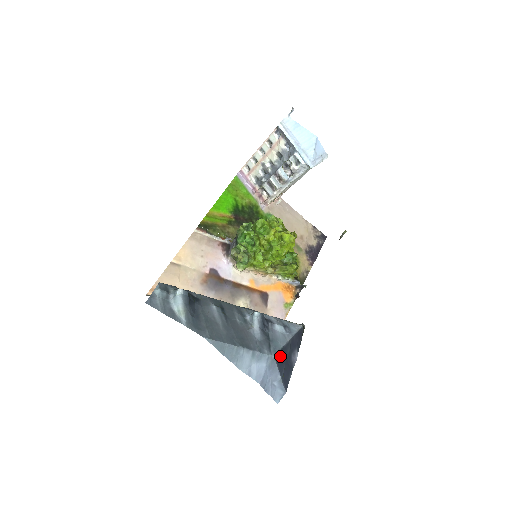
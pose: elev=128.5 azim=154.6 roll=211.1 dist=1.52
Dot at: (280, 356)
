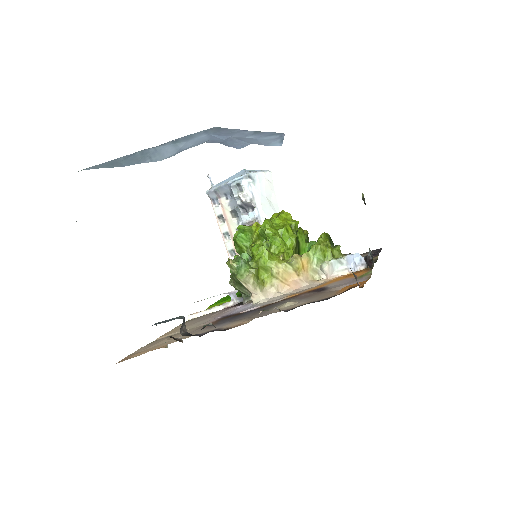
Dot at: occluded
